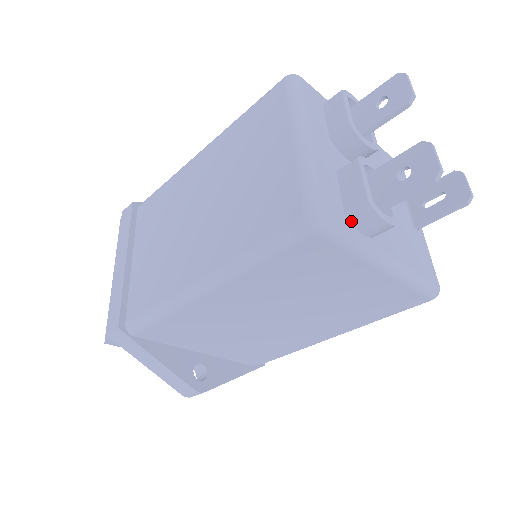
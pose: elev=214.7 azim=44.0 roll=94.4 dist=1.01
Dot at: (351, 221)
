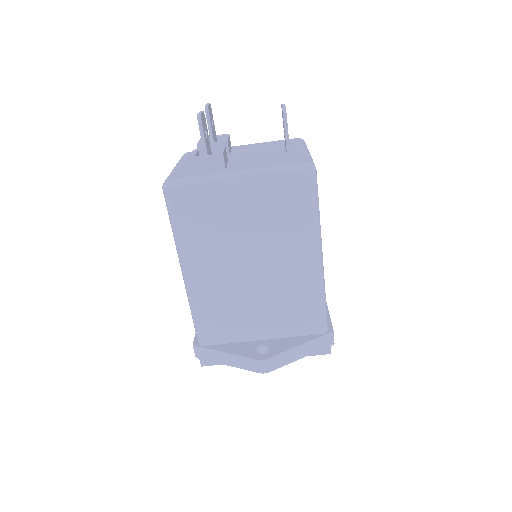
Dot at: (195, 174)
